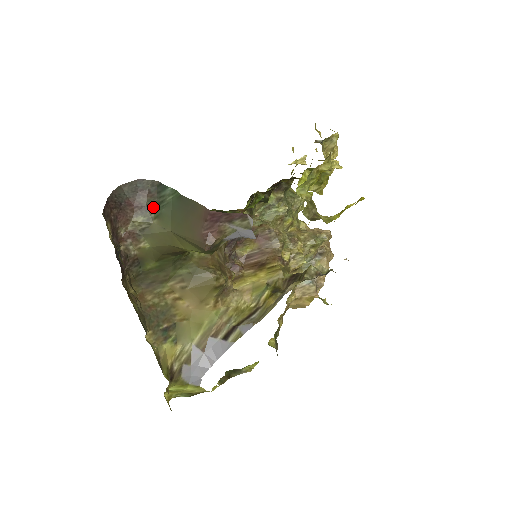
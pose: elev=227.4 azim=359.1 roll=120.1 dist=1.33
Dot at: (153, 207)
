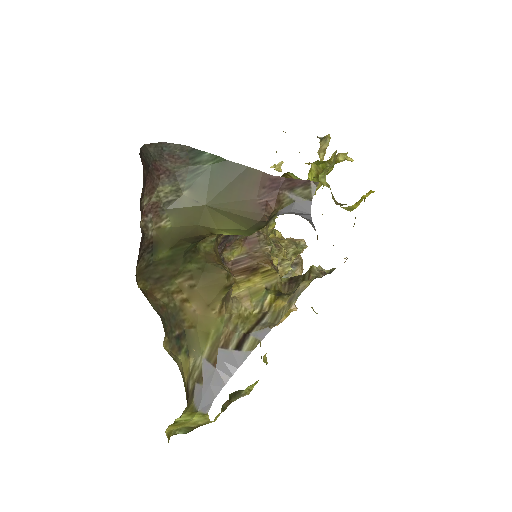
Dot at: (184, 175)
